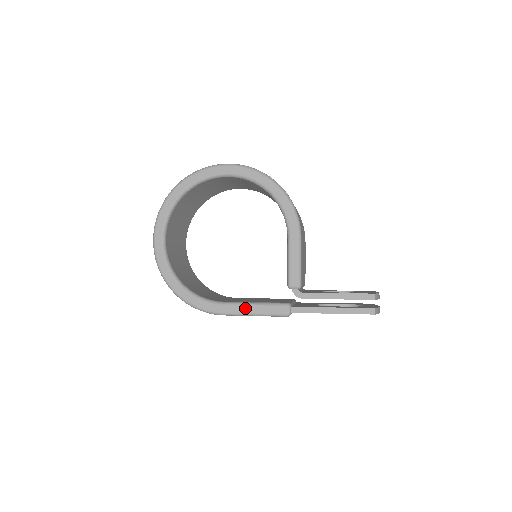
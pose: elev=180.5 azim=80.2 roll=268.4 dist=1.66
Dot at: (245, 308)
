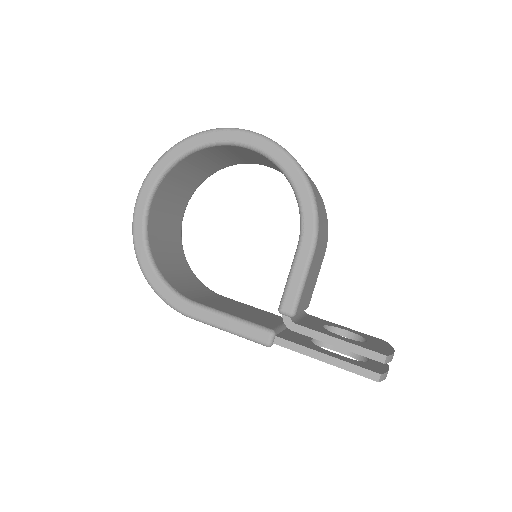
Dot at: (219, 319)
